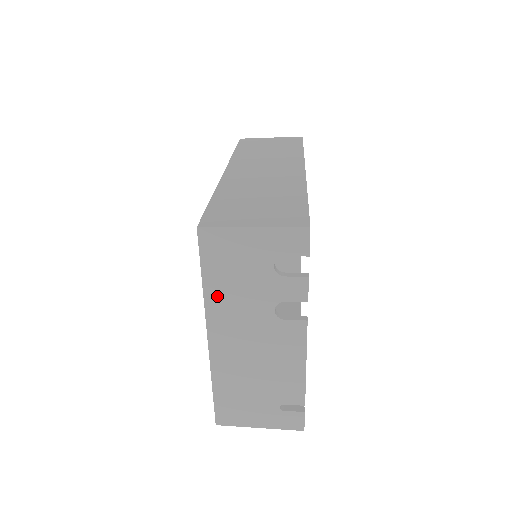
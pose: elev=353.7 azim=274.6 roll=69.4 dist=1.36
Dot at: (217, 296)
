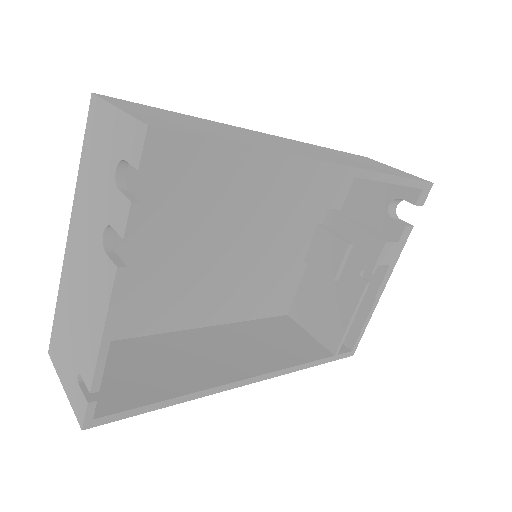
Dot at: (82, 187)
